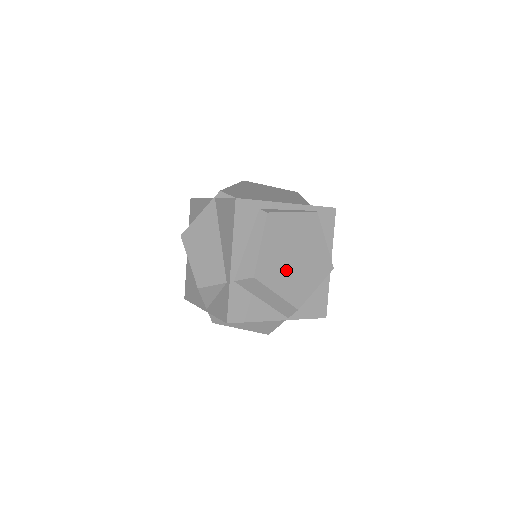
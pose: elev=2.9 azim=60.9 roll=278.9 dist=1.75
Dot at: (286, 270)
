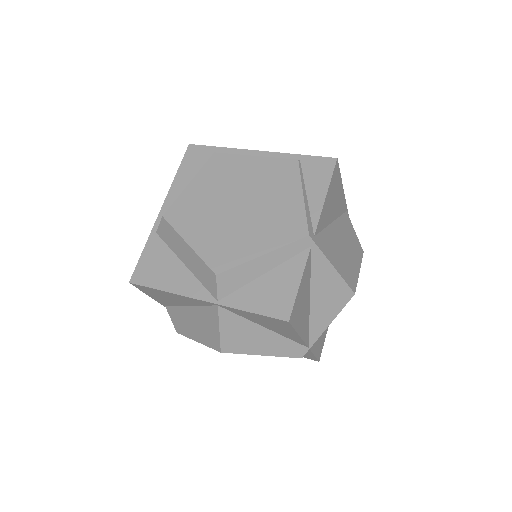
Dot at: (216, 219)
